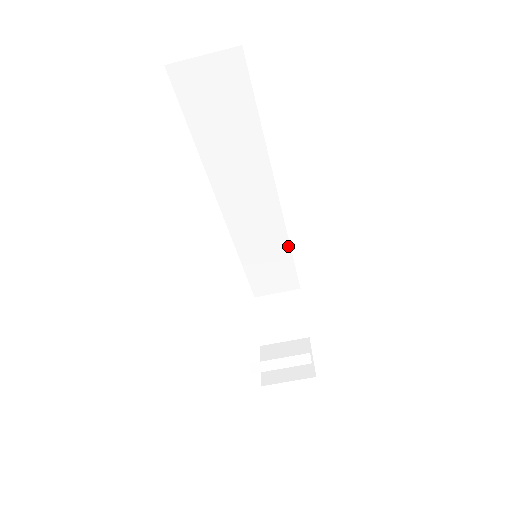
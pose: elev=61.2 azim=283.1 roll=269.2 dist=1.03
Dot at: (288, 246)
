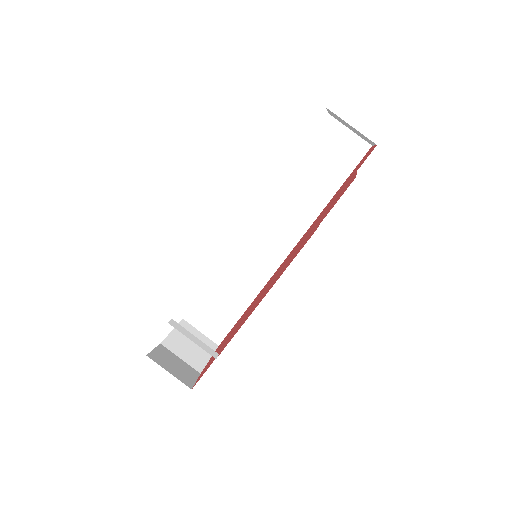
Dot at: (253, 298)
